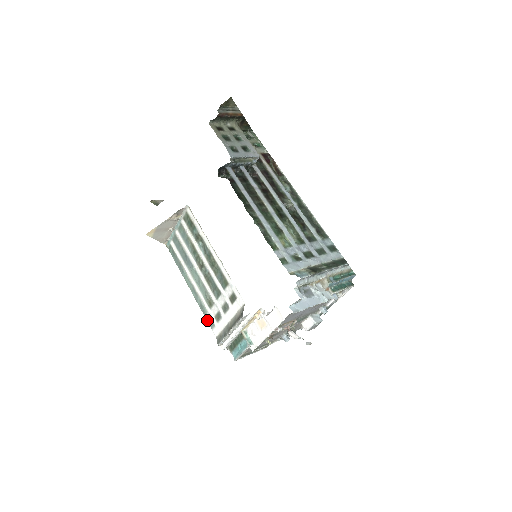
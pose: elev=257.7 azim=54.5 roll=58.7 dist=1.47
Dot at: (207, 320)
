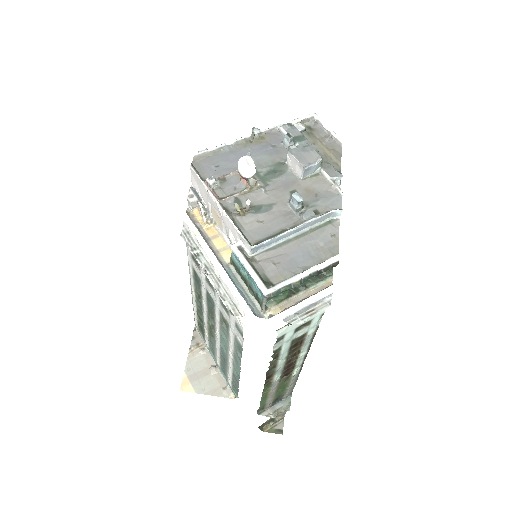
Dot at: (242, 342)
